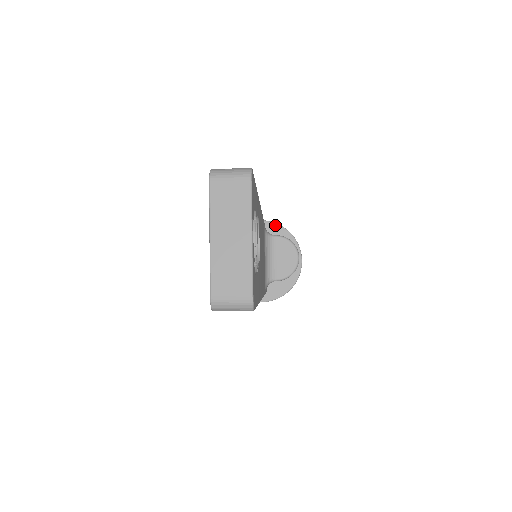
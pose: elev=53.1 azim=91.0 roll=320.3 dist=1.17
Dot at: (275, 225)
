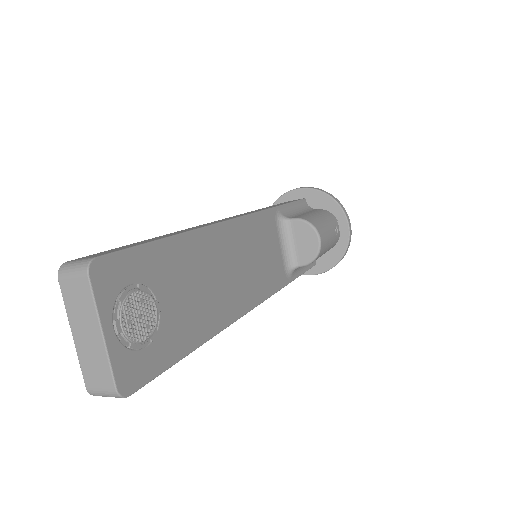
Dot at: (314, 191)
